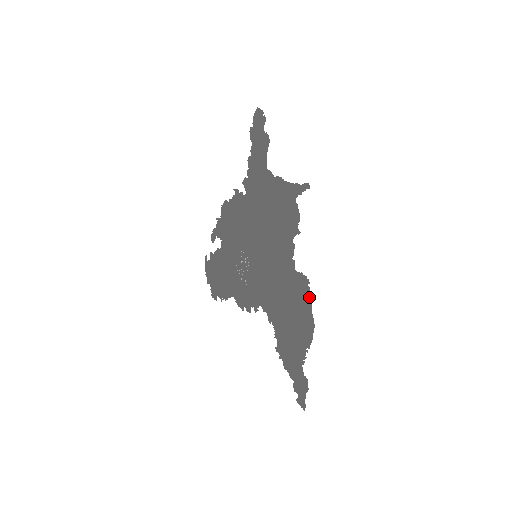
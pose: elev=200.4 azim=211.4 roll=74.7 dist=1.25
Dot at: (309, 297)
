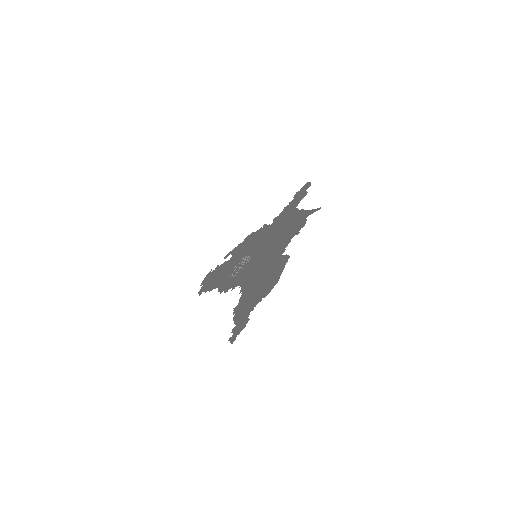
Dot at: (284, 266)
